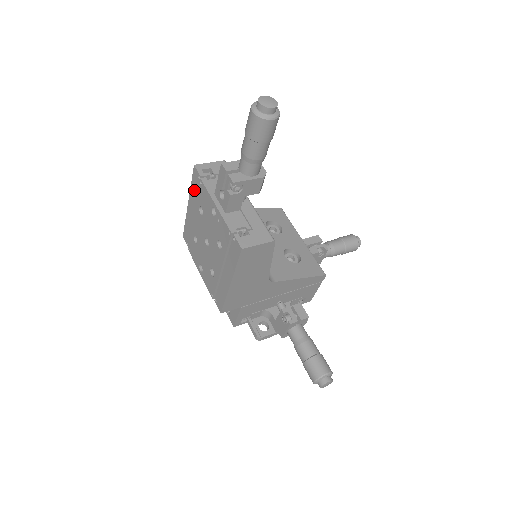
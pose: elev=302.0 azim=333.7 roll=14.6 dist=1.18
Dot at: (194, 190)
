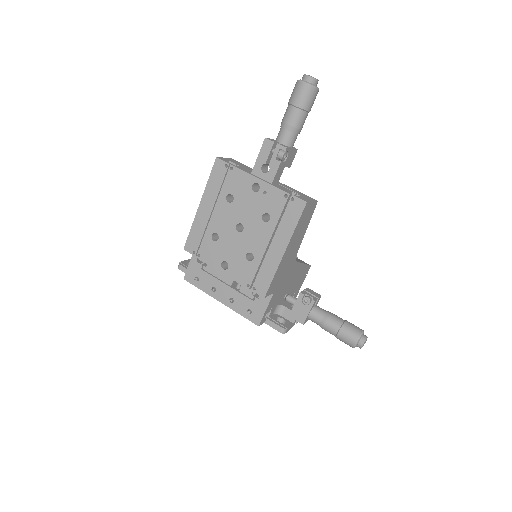
Dot at: (215, 183)
